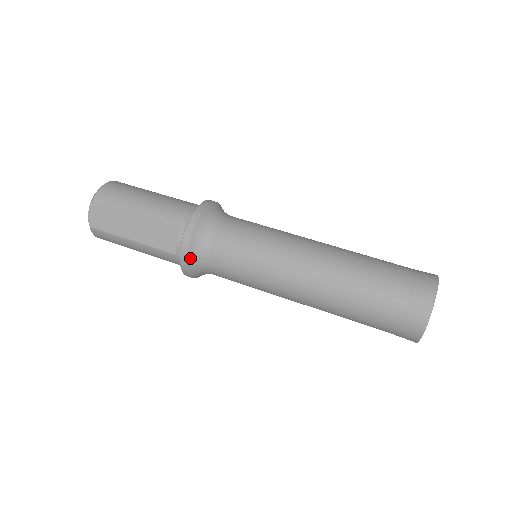
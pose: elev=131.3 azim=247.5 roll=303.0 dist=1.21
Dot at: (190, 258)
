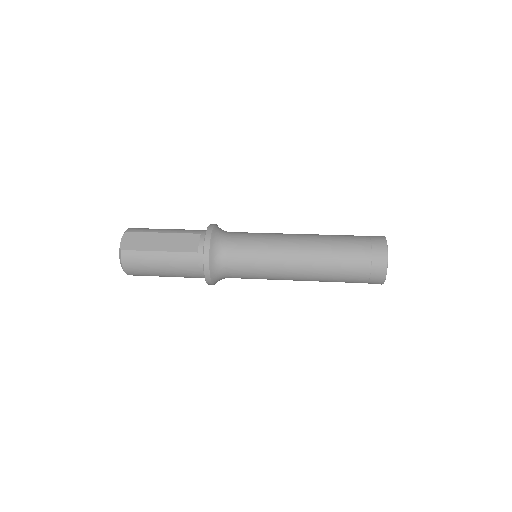
Dot at: (212, 247)
